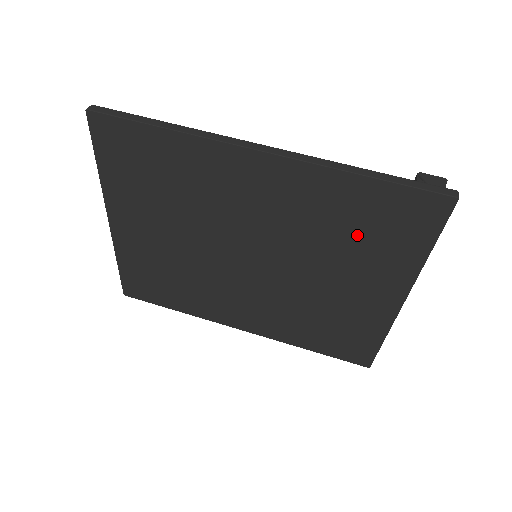
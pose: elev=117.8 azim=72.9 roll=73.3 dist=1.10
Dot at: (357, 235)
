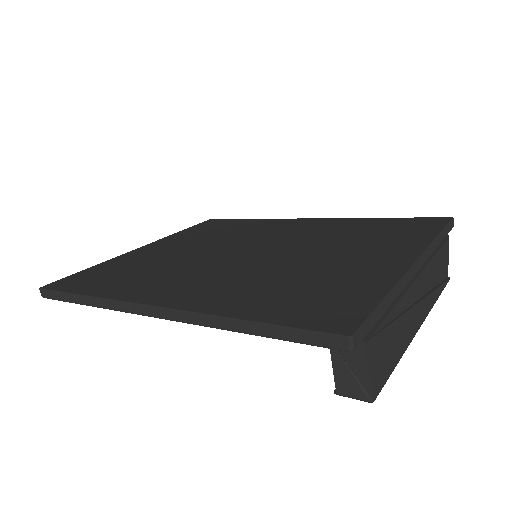
Dot at: (368, 234)
